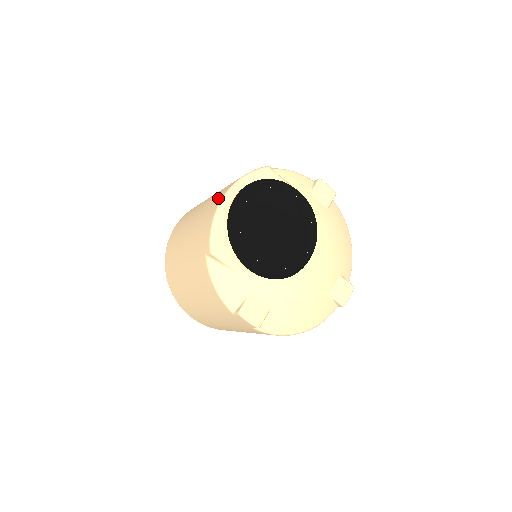
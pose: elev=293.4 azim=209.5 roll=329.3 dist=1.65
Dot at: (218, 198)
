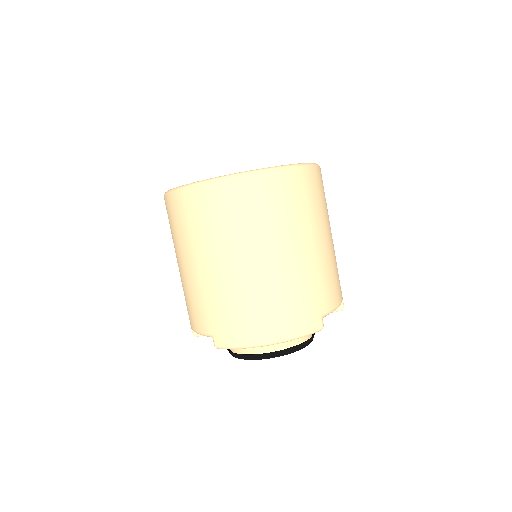
Dot at: (266, 329)
